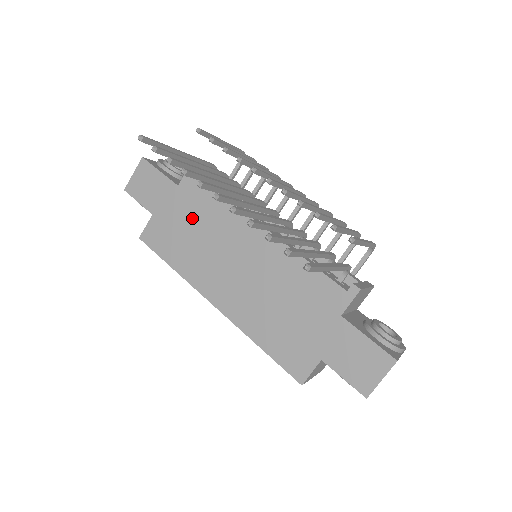
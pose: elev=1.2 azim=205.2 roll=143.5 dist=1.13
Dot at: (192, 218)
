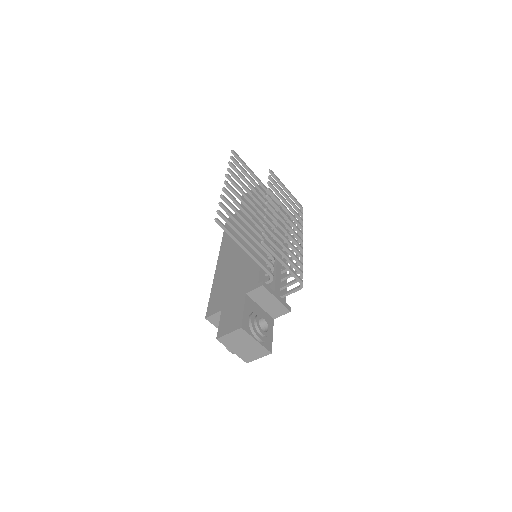
Dot at: (248, 219)
